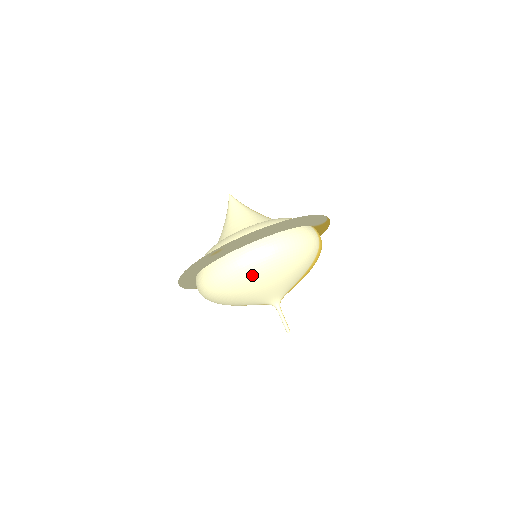
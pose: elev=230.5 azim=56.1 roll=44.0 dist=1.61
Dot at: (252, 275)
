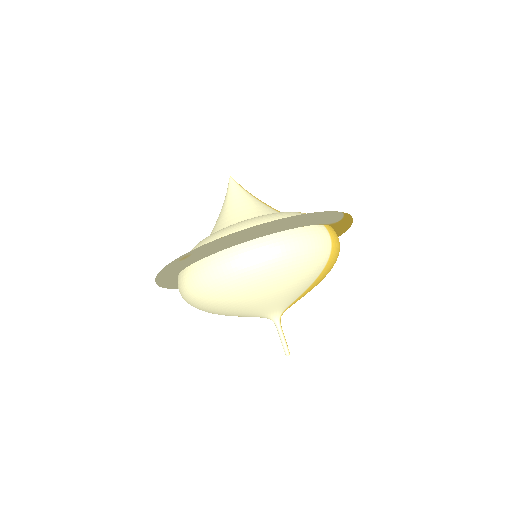
Dot at: (233, 287)
